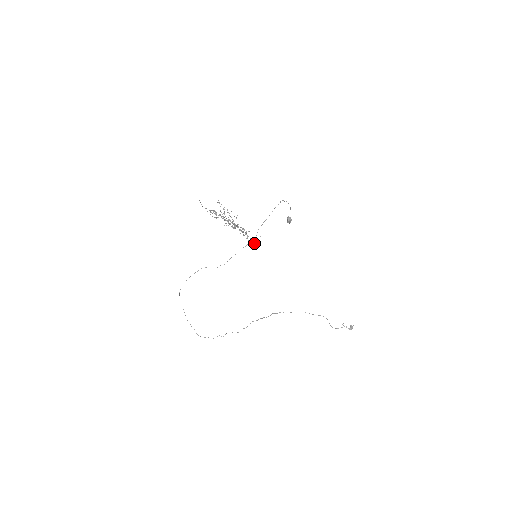
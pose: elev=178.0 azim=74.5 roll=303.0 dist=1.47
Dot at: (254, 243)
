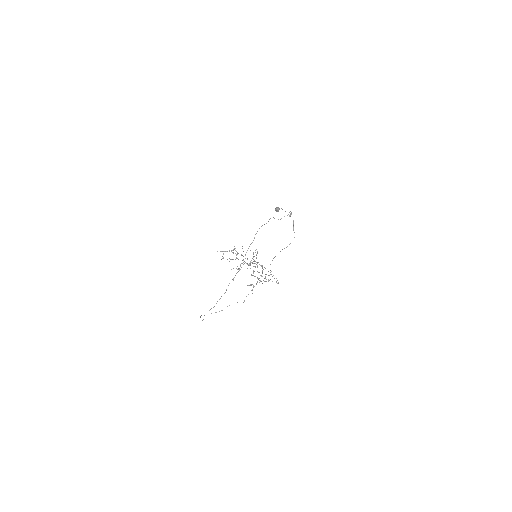
Dot at: occluded
